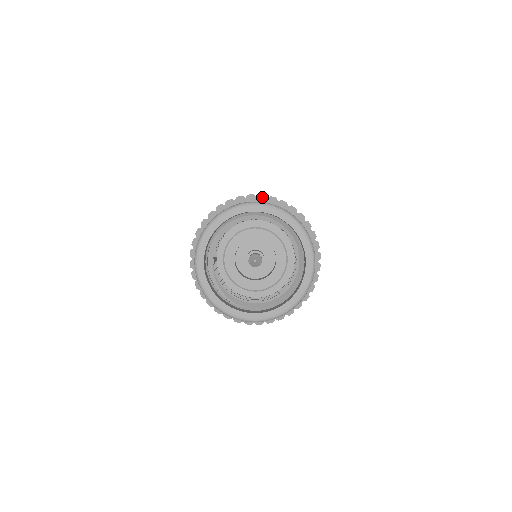
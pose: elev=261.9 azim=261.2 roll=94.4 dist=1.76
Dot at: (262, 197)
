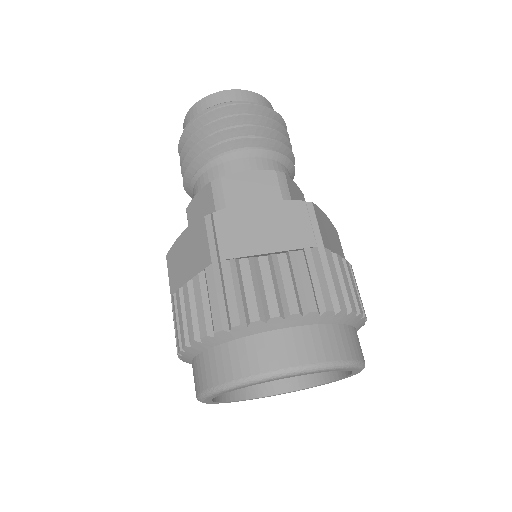
Dot at: (256, 325)
